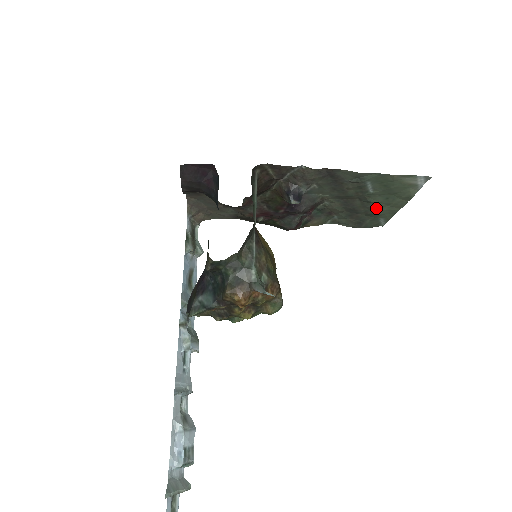
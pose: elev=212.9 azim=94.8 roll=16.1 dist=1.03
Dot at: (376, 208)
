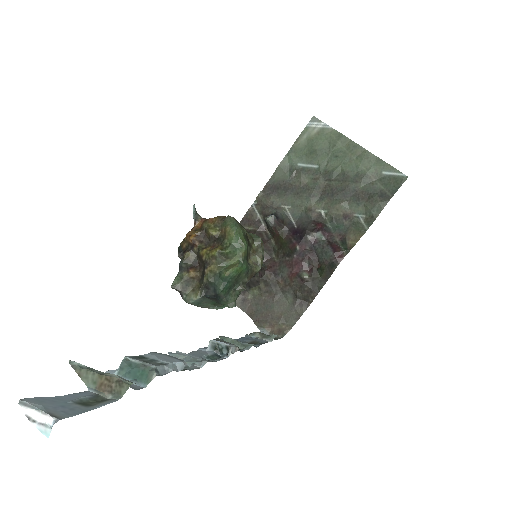
Dot at: (352, 171)
